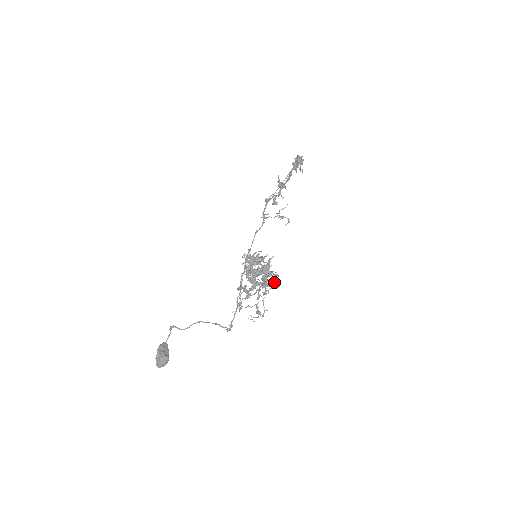
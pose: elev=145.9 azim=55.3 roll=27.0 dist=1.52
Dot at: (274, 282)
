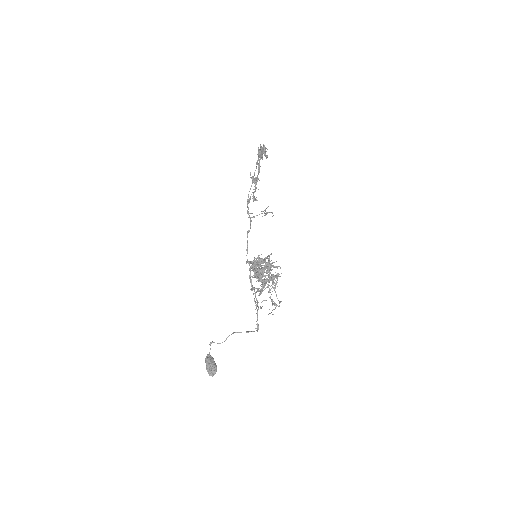
Dot at: (278, 273)
